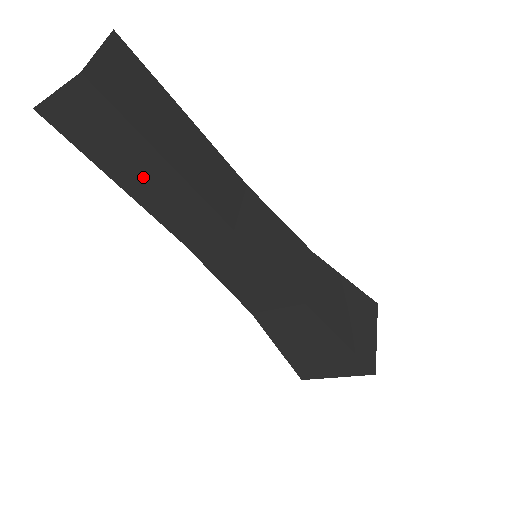
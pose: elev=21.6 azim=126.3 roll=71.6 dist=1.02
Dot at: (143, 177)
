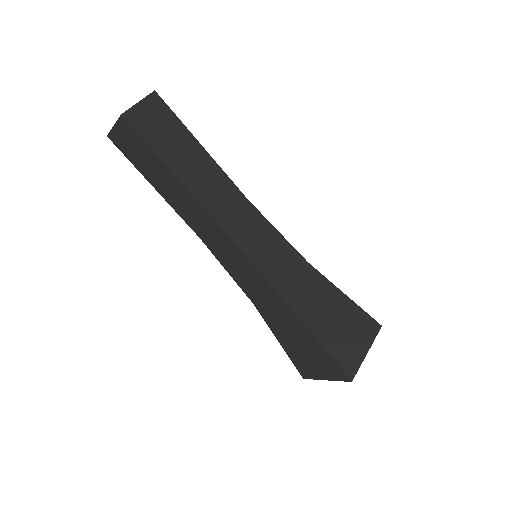
Dot at: (164, 183)
